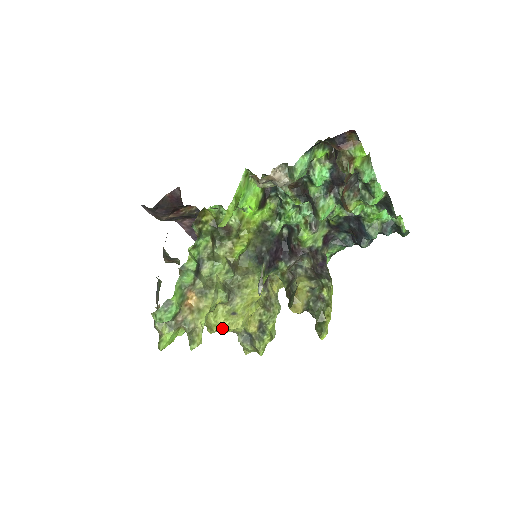
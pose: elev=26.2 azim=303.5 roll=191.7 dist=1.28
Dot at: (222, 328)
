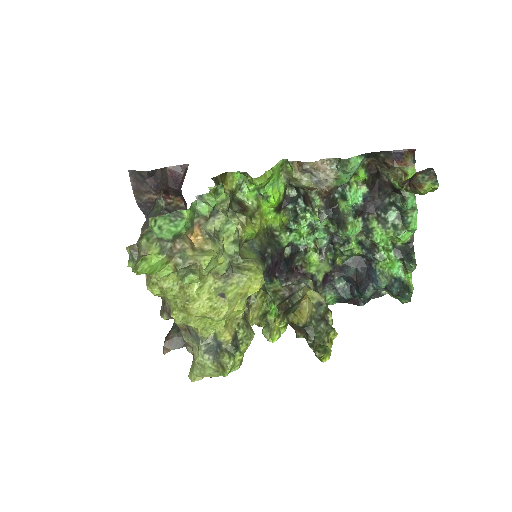
Dot at: (200, 308)
